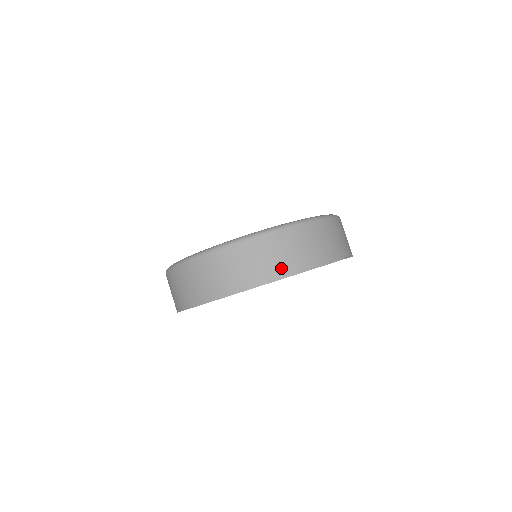
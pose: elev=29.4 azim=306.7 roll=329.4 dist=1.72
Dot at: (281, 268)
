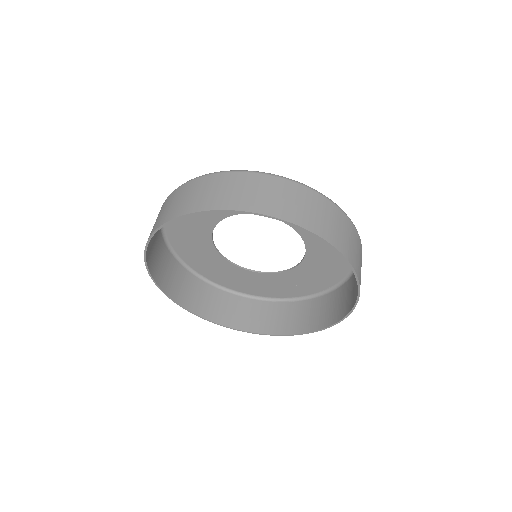
Dot at: (267, 205)
